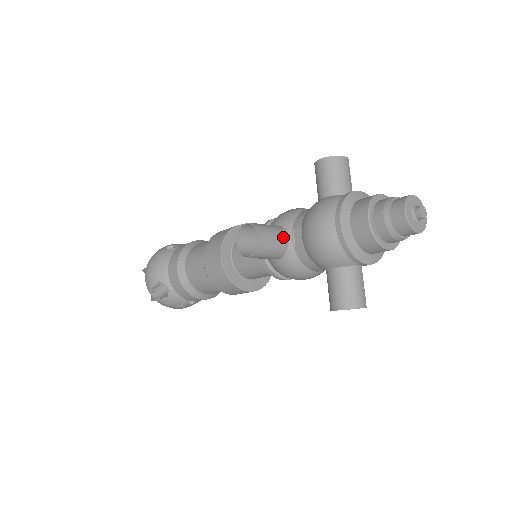
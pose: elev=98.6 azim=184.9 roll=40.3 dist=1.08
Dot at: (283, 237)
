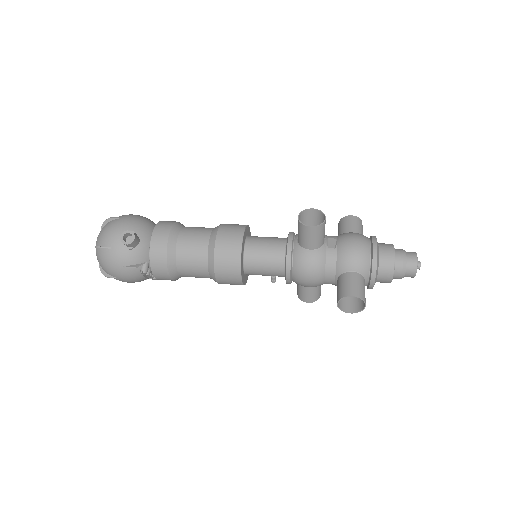
Dot at: (324, 236)
